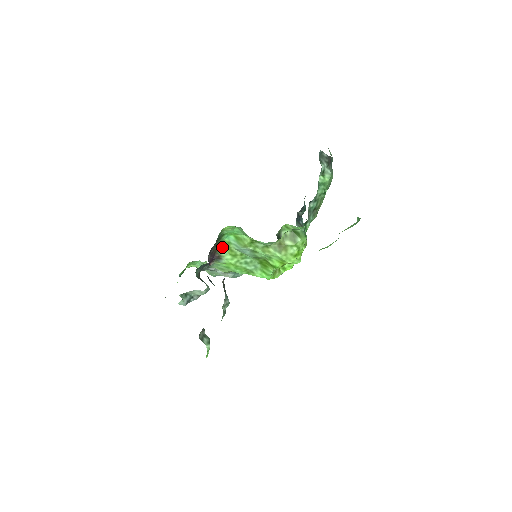
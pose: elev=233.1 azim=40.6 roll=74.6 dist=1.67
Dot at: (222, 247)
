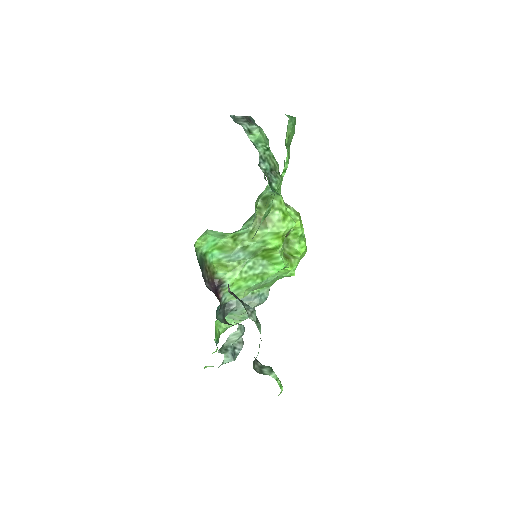
Dot at: (216, 271)
